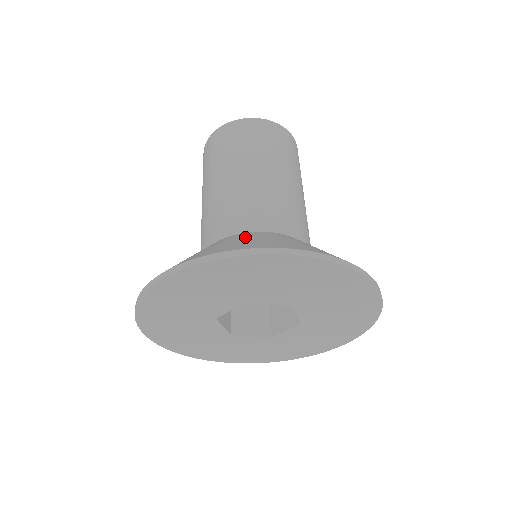
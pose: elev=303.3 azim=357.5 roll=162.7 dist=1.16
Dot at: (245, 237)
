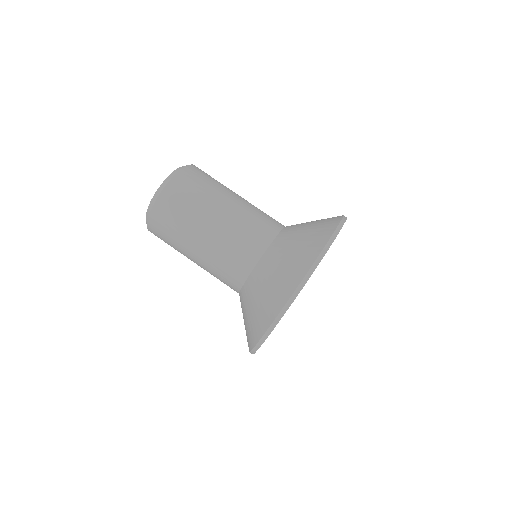
Dot at: (252, 298)
